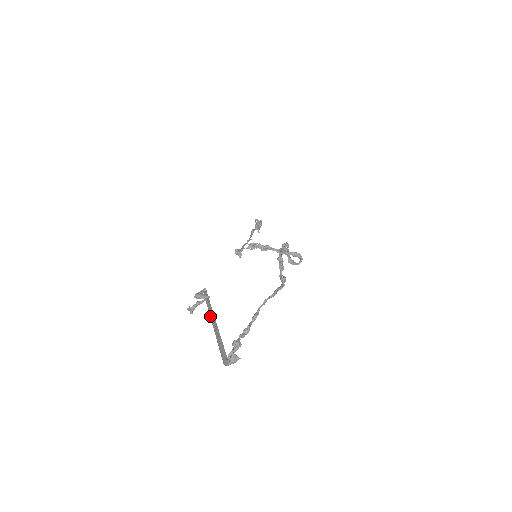
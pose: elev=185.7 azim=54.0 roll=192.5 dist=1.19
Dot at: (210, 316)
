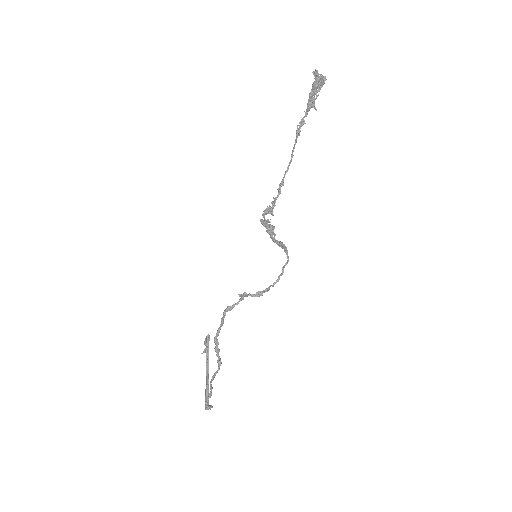
Dot at: (207, 365)
